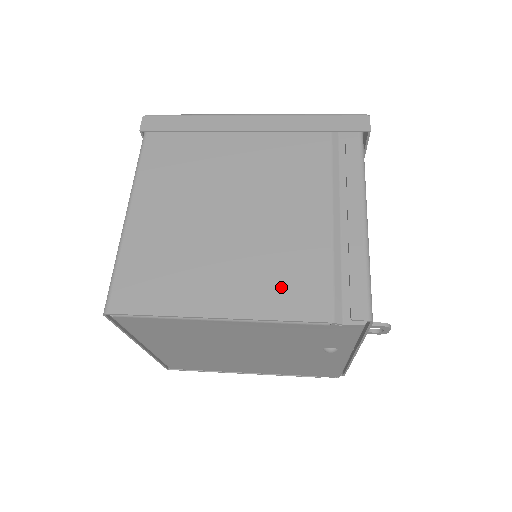
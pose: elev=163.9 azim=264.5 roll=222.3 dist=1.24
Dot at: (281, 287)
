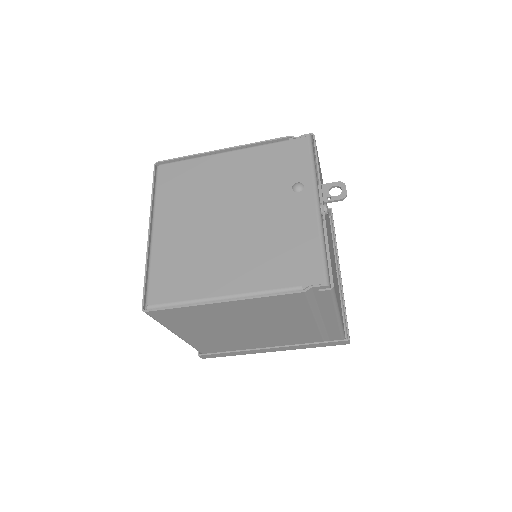
Dot at: occluded
